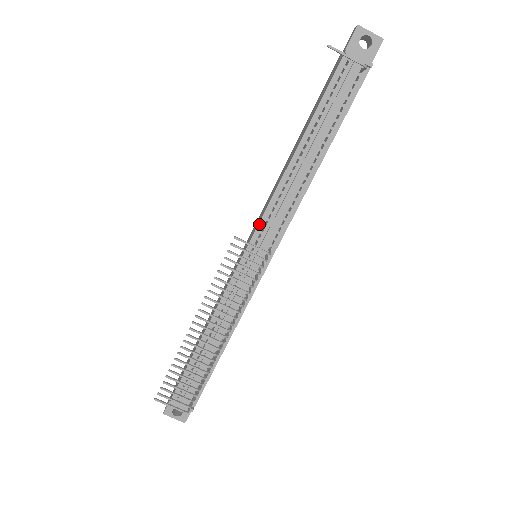
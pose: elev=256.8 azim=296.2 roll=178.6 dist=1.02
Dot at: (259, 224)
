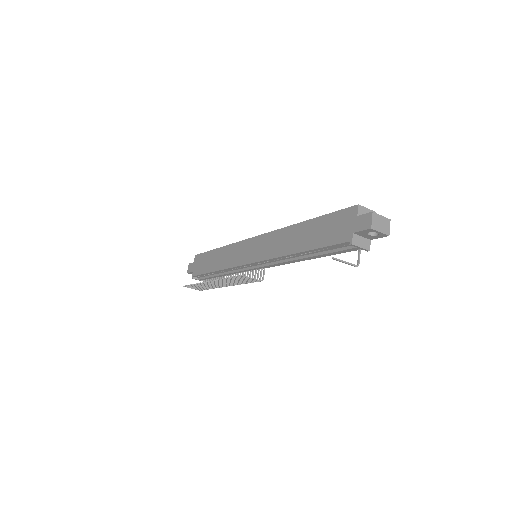
Dot at: (260, 261)
